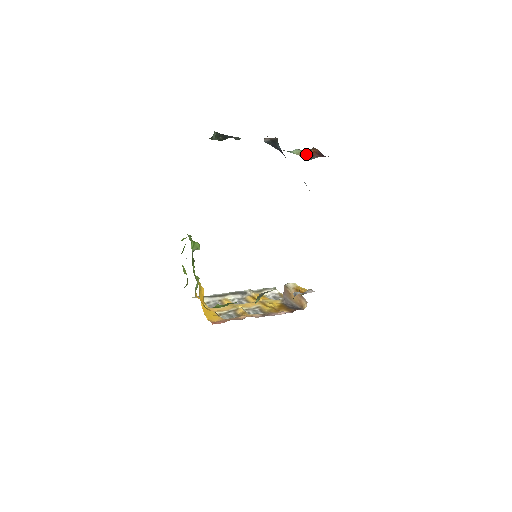
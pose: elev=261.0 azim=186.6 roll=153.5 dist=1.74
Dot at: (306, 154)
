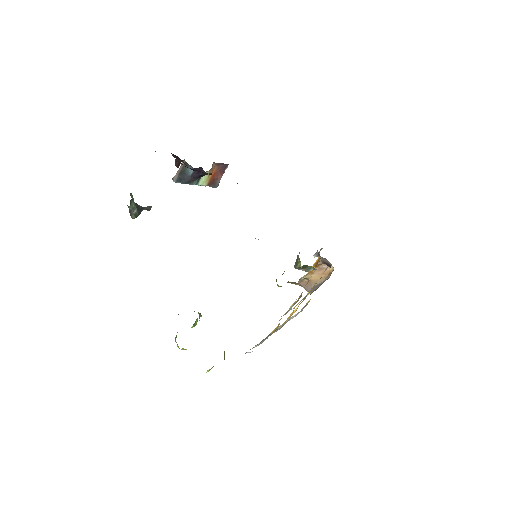
Dot at: (211, 180)
